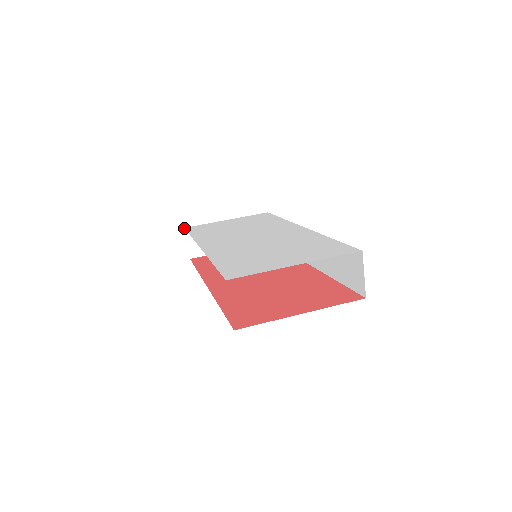
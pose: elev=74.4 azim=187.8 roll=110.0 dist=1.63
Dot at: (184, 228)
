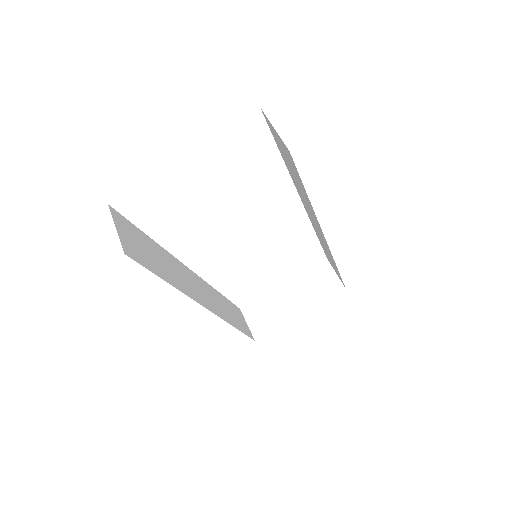
Dot at: (240, 309)
